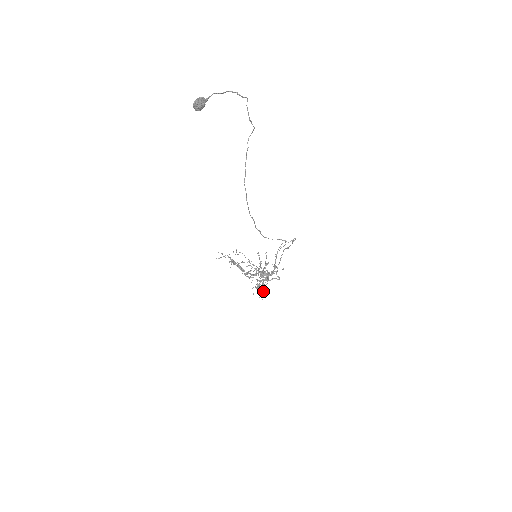
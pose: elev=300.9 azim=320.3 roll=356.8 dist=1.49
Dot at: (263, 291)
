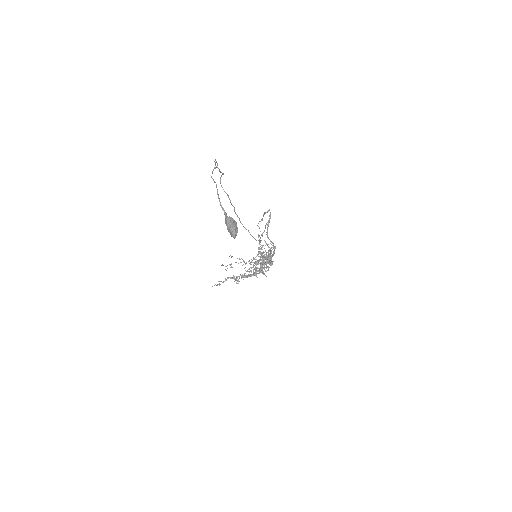
Dot at: occluded
